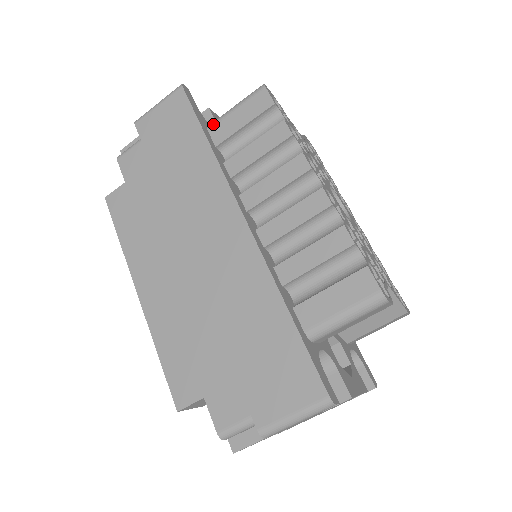
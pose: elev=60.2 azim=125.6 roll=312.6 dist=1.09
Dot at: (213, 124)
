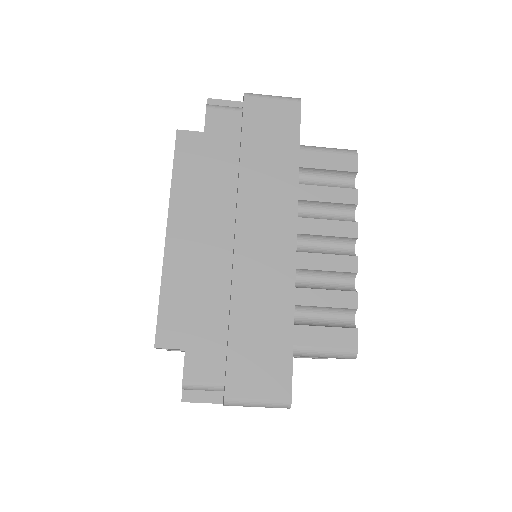
Dot at: (305, 148)
